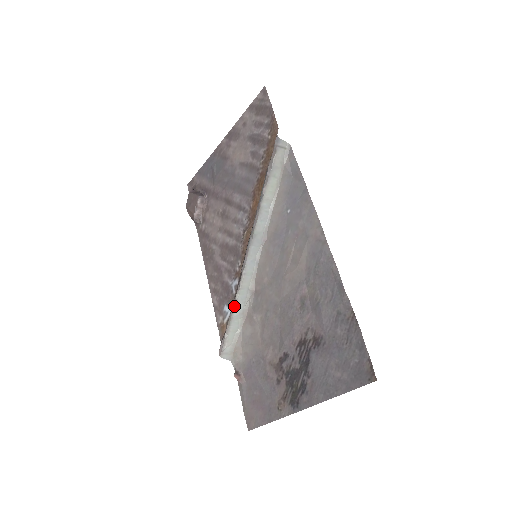
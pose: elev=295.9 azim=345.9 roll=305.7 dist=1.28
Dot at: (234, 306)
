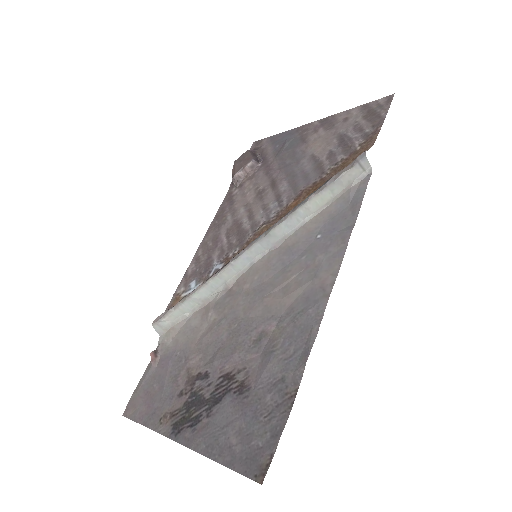
Dot at: (200, 288)
